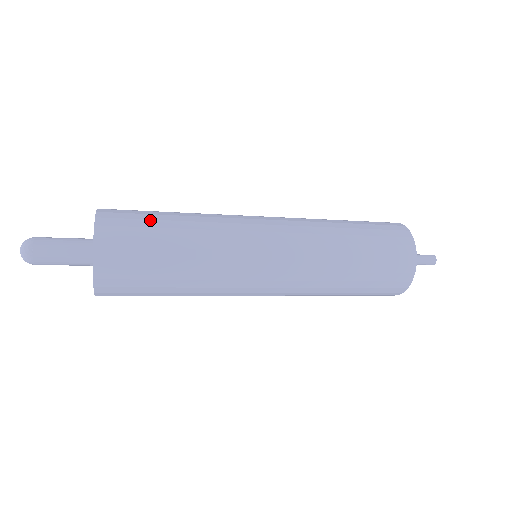
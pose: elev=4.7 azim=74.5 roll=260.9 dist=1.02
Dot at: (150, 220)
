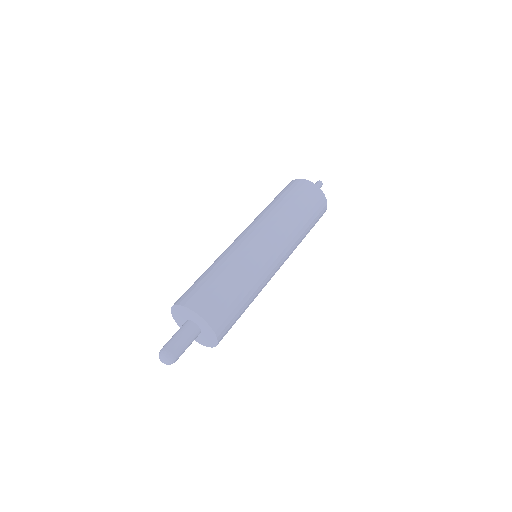
Dot at: (236, 309)
